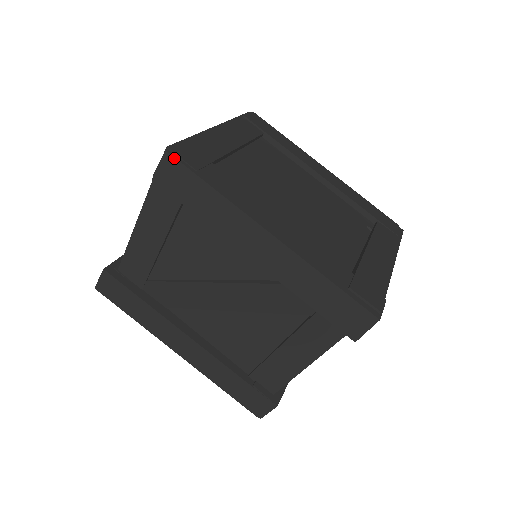
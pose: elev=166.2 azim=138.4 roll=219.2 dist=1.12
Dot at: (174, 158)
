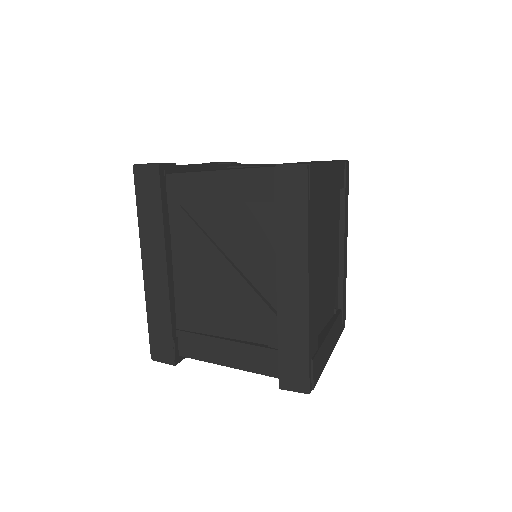
Dot at: (307, 177)
